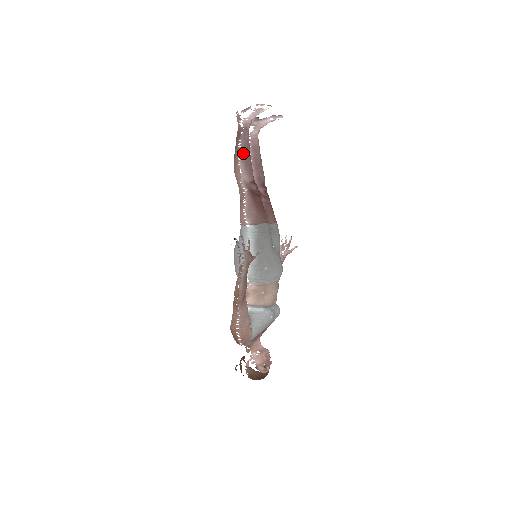
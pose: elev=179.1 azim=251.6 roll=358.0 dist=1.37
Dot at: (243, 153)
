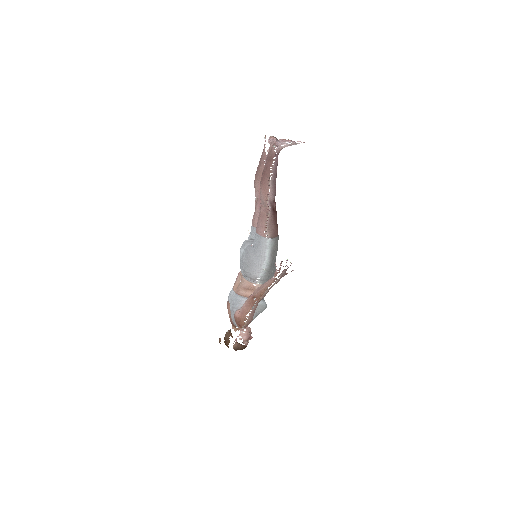
Dot at: (274, 176)
